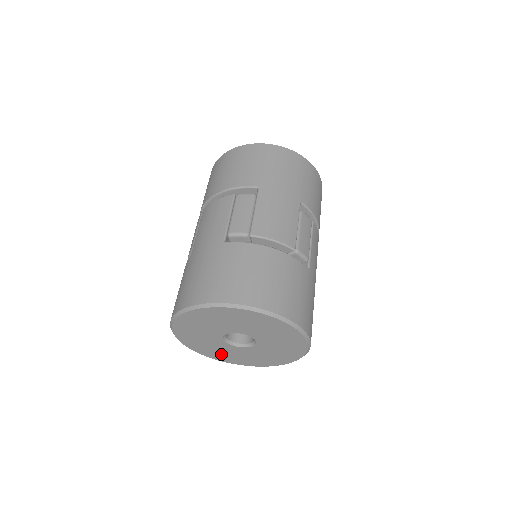
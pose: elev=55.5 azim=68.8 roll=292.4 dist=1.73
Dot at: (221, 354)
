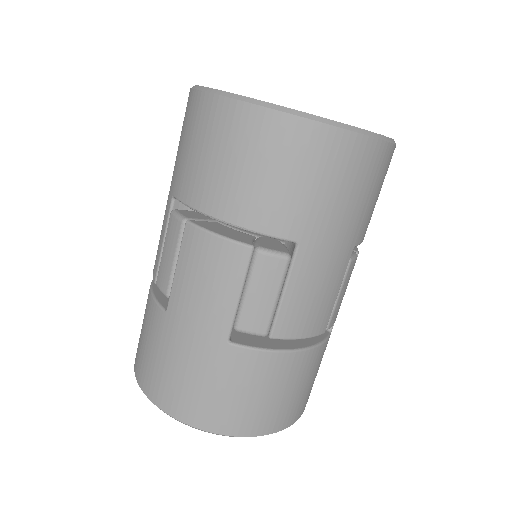
Dot at: occluded
